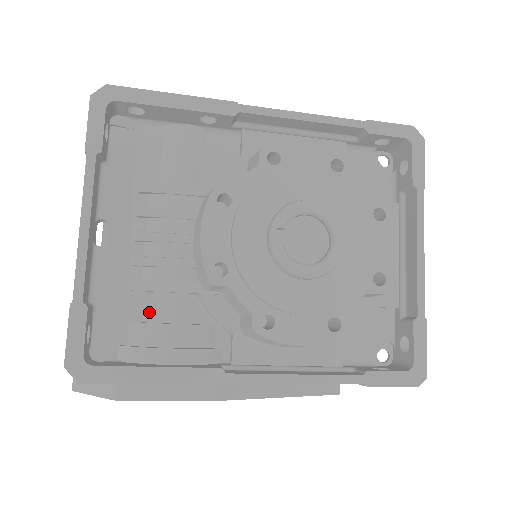
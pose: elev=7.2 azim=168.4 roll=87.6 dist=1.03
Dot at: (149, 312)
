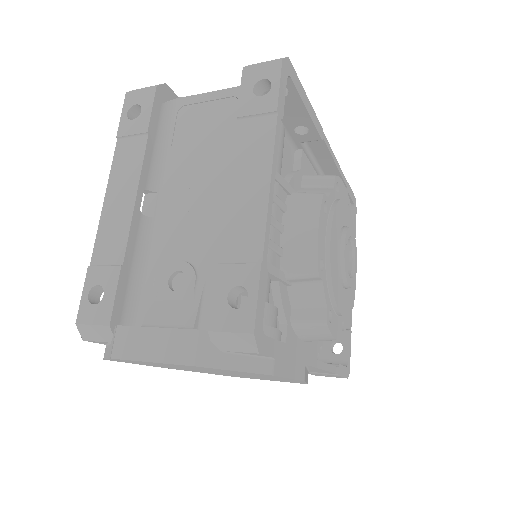
Dot at: occluded
